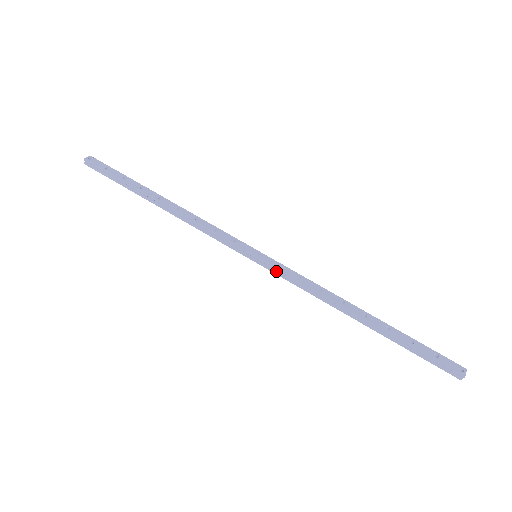
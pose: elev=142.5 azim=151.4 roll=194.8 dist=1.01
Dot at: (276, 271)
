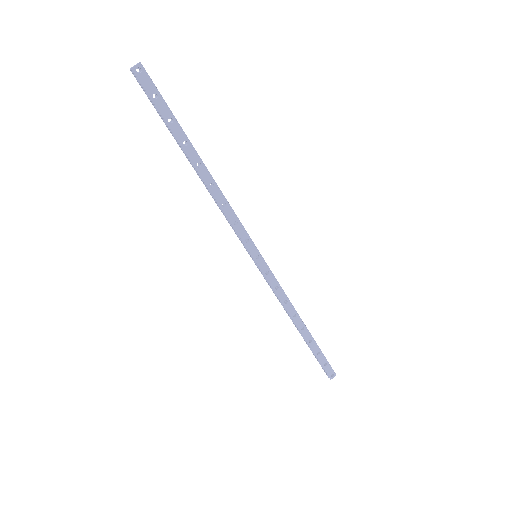
Dot at: (264, 275)
